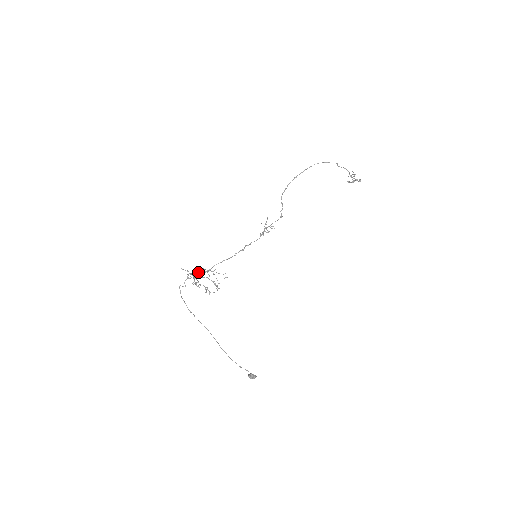
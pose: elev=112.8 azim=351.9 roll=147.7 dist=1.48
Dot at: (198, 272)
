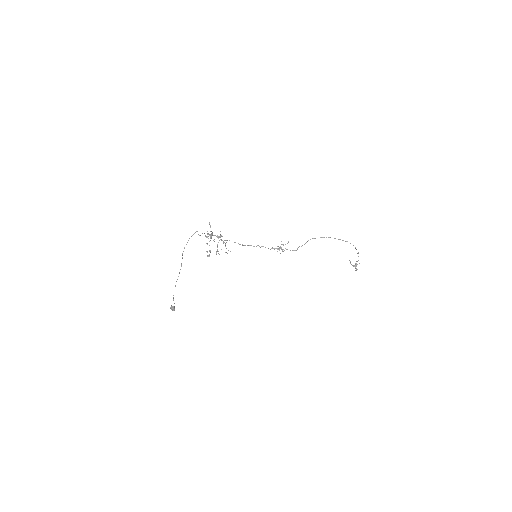
Dot at: (216, 236)
